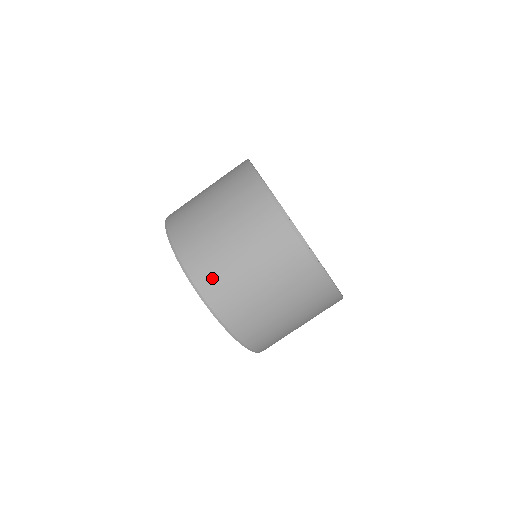
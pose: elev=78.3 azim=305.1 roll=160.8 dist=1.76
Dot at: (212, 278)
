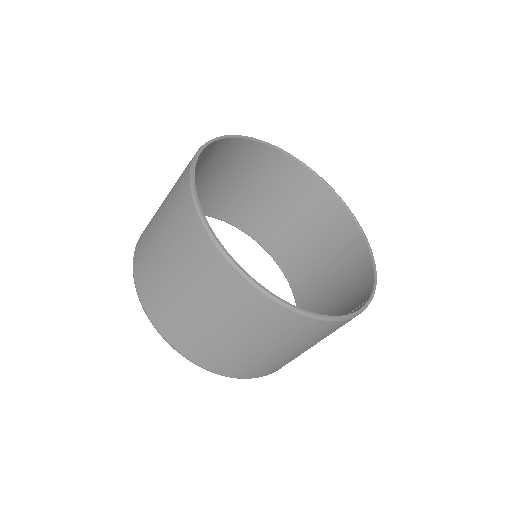
Dot at: (143, 270)
